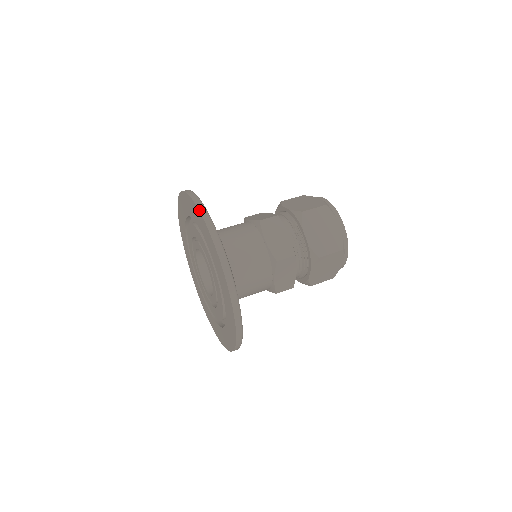
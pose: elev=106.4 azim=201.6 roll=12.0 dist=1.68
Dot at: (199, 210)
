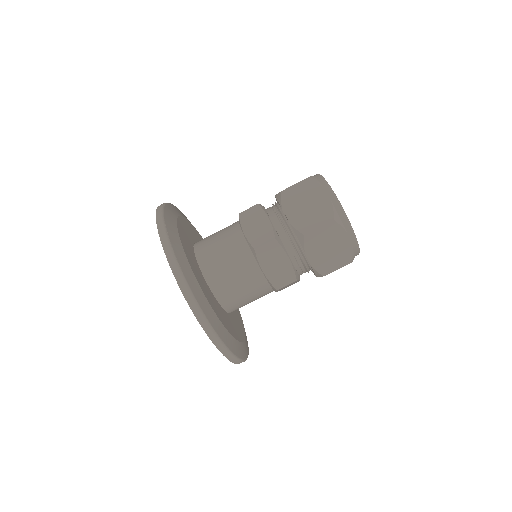
Dot at: (182, 292)
